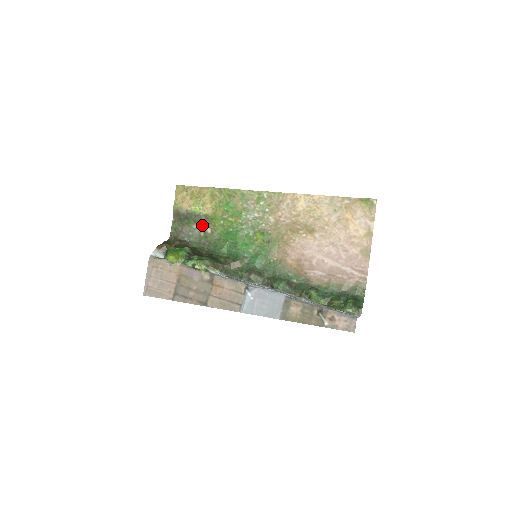
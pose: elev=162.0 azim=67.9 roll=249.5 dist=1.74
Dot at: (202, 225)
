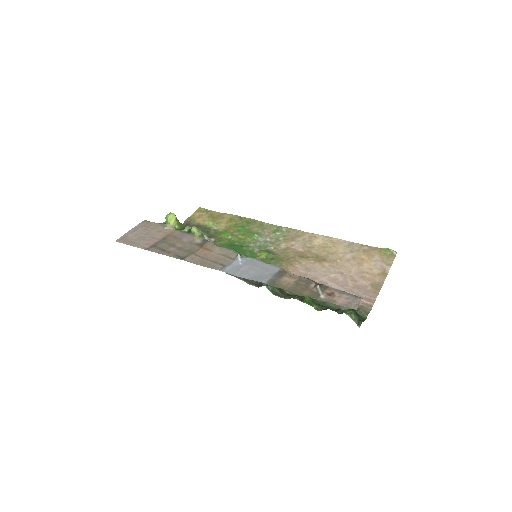
Dot at: (208, 235)
